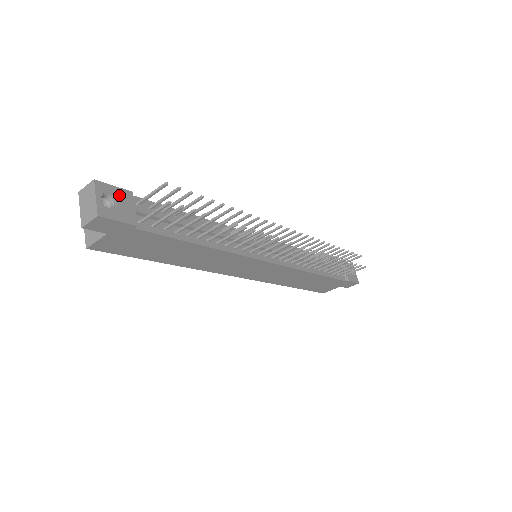
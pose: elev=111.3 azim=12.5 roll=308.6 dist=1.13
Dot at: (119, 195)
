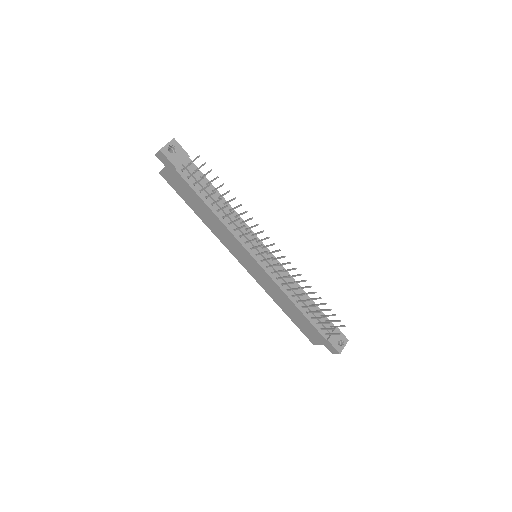
Dot at: (181, 152)
